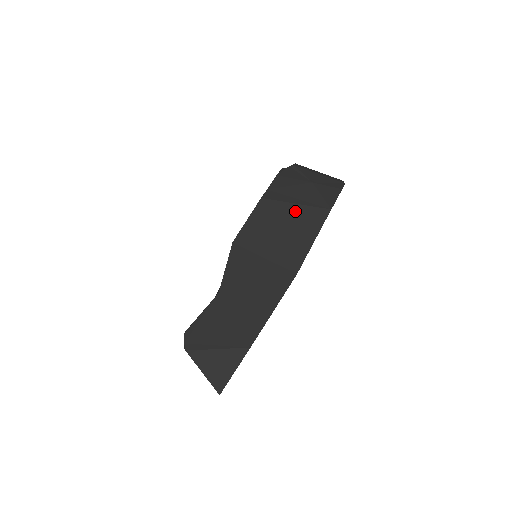
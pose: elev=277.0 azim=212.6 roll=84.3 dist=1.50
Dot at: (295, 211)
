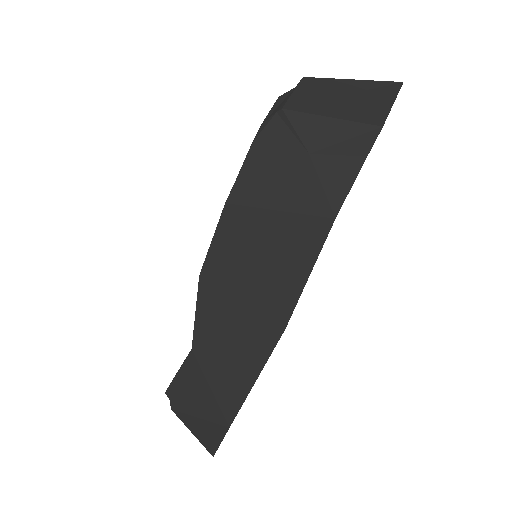
Dot at: (277, 224)
